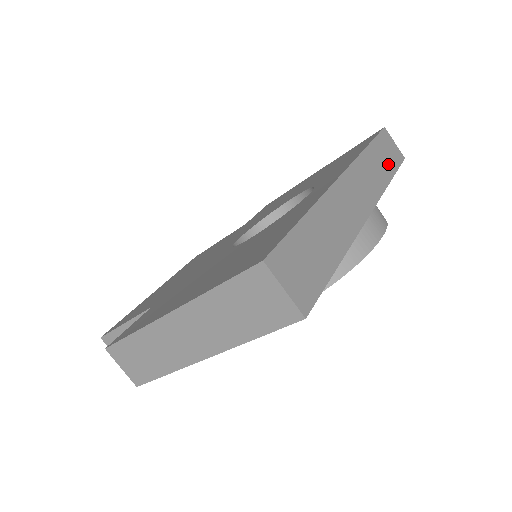
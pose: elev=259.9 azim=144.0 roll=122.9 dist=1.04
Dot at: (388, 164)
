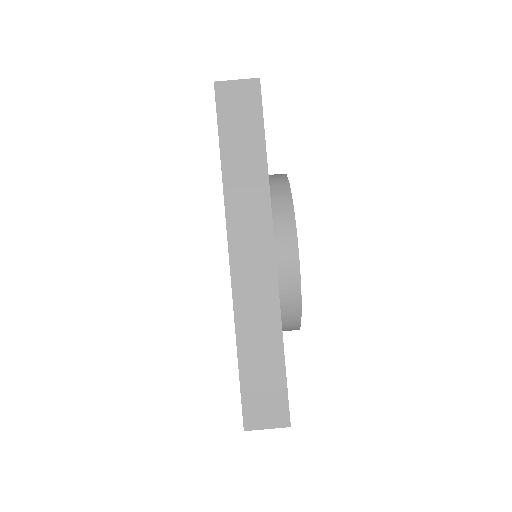
Dot at: (251, 141)
